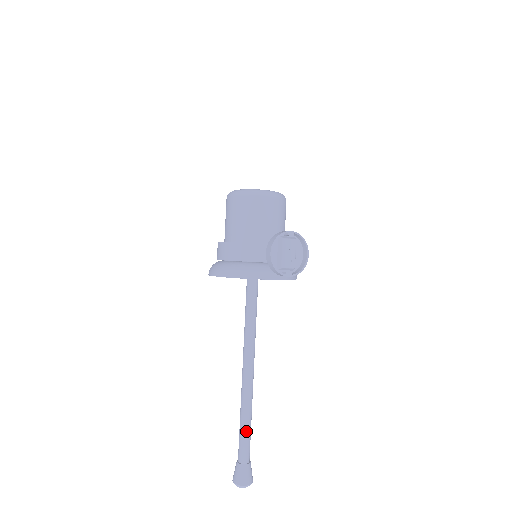
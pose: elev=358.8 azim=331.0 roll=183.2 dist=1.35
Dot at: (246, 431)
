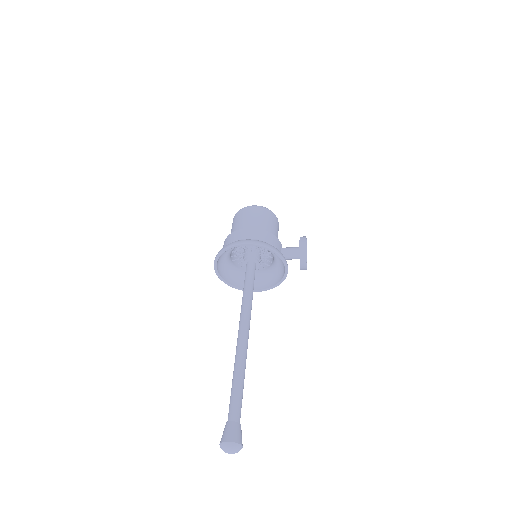
Dot at: (242, 390)
